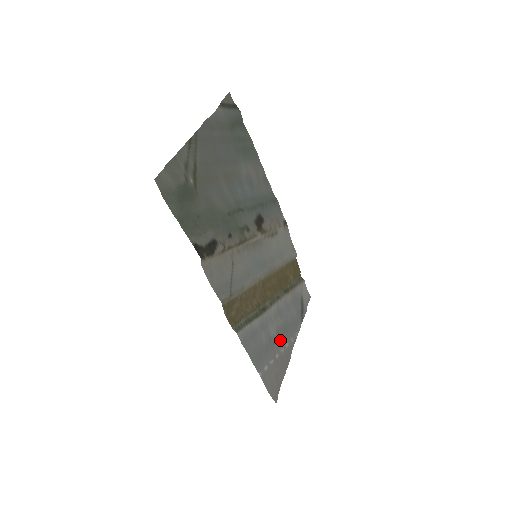
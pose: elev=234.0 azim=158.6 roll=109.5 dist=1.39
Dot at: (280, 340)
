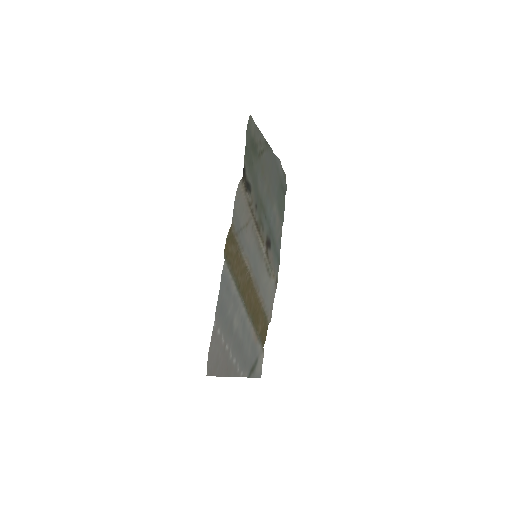
Dot at: (233, 346)
